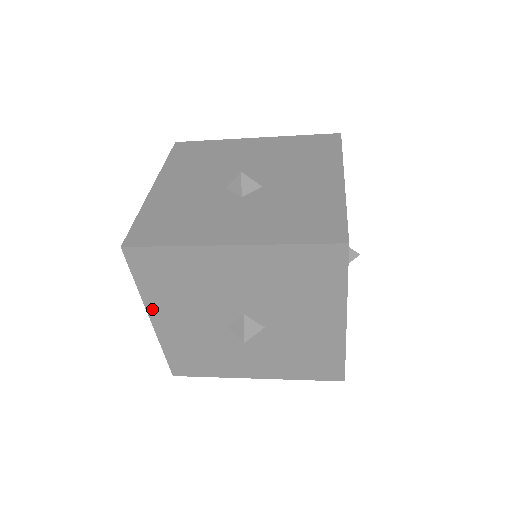
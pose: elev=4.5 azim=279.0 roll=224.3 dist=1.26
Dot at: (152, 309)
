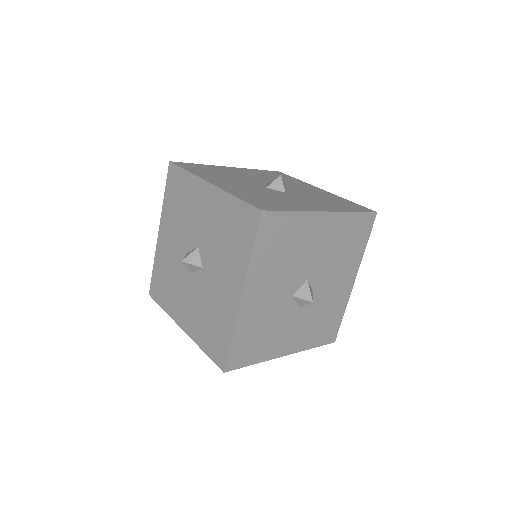
Dot at: (249, 282)
